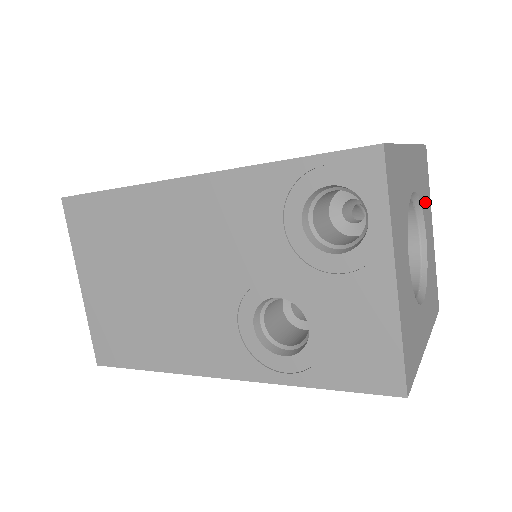
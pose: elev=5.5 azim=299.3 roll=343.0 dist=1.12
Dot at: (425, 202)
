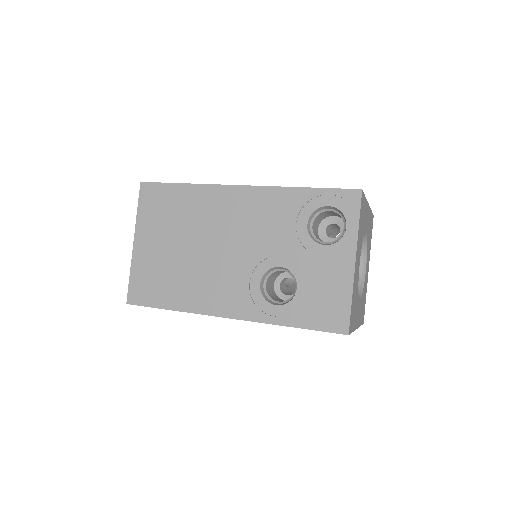
Dot at: occluded
